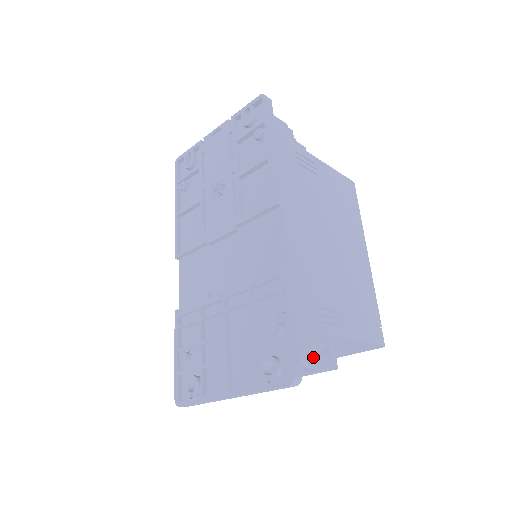
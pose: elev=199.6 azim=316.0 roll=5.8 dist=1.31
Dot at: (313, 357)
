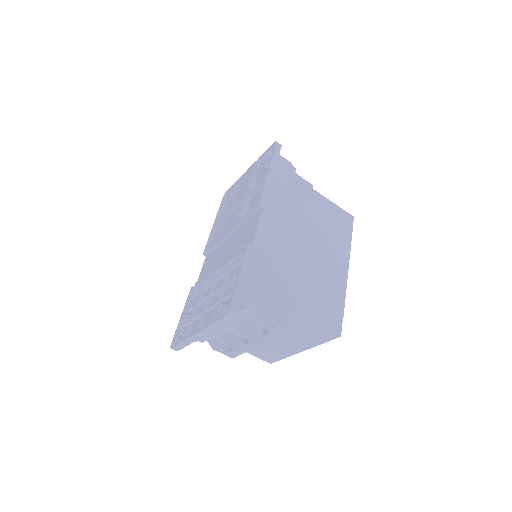
Dot at: (261, 315)
